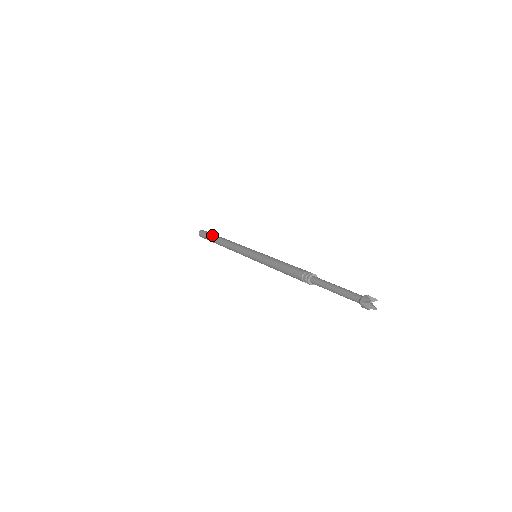
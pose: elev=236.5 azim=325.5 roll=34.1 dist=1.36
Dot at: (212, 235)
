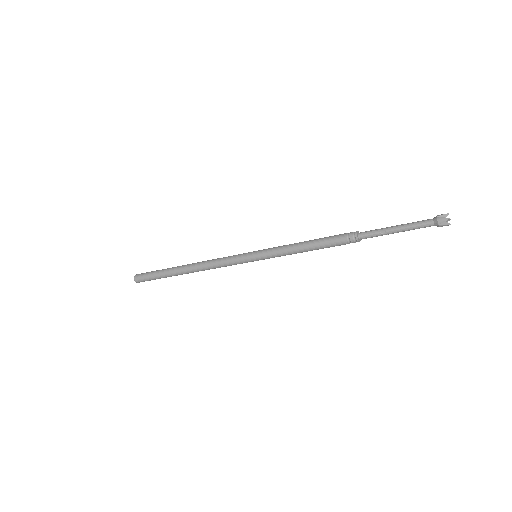
Dot at: occluded
